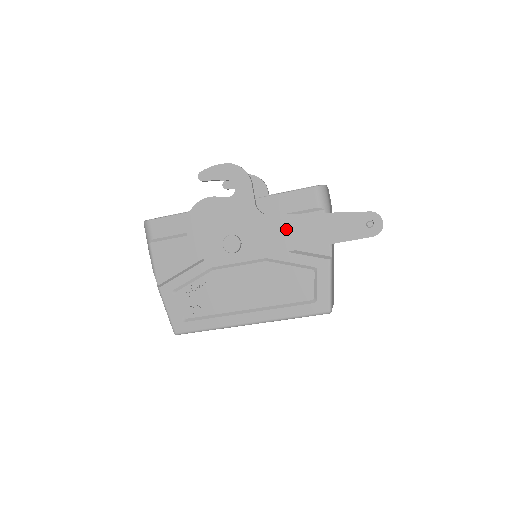
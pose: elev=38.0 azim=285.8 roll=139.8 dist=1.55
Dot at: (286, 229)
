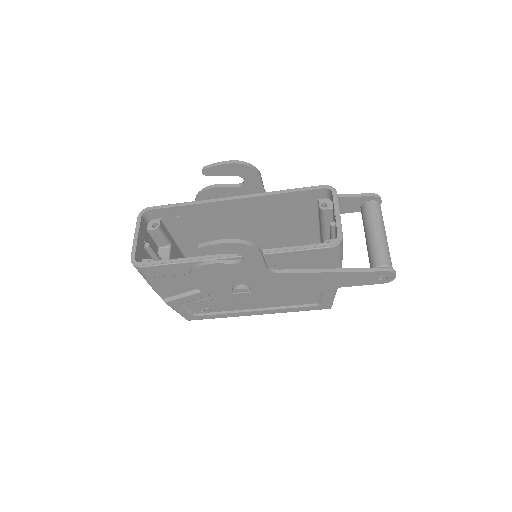
Dot at: (298, 281)
